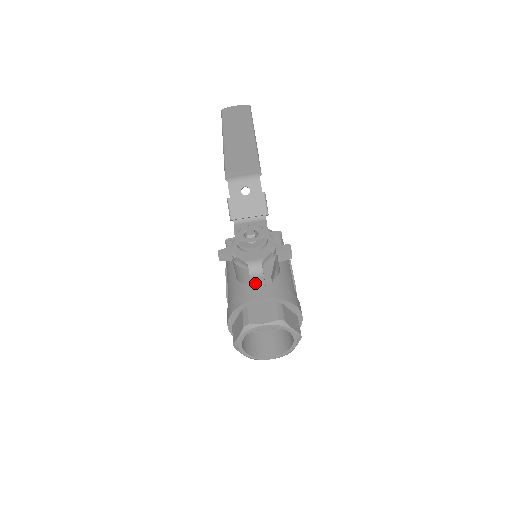
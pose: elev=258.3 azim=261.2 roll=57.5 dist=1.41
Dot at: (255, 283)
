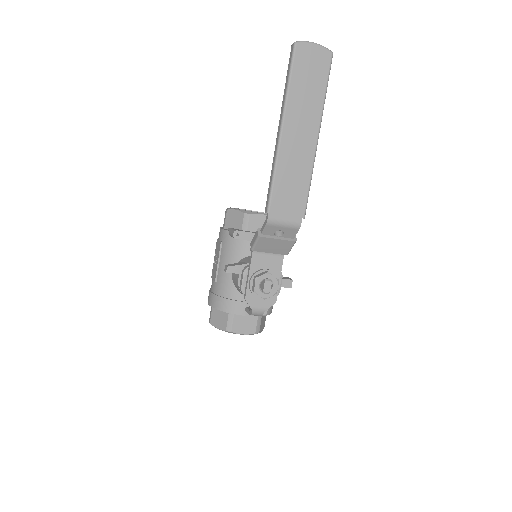
Dot at: occluded
